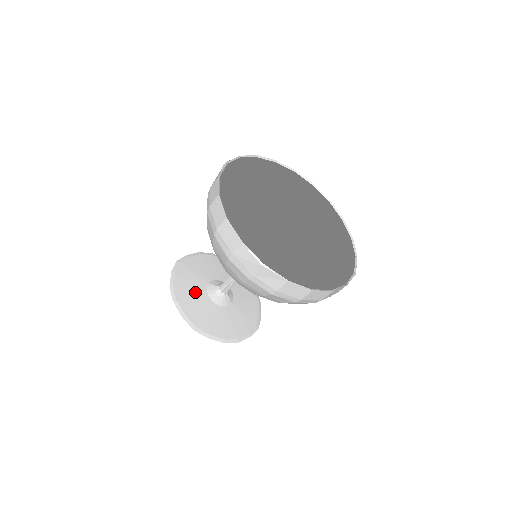
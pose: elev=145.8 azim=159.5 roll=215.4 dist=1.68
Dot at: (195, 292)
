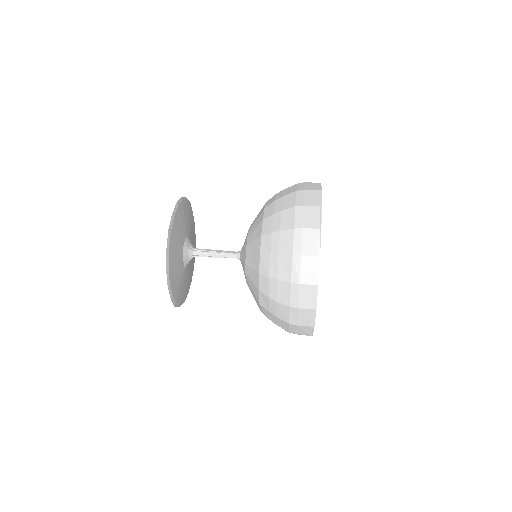
Dot at: (178, 264)
